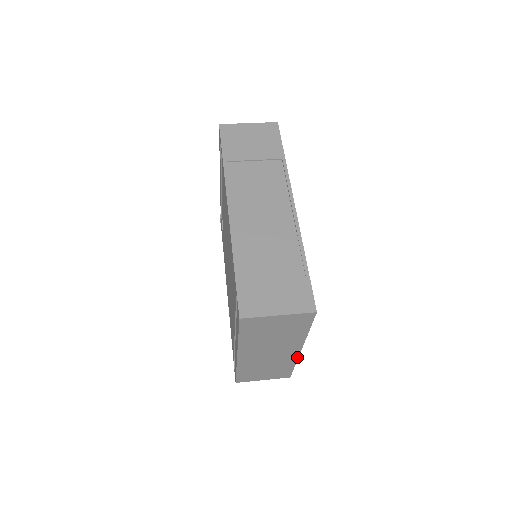
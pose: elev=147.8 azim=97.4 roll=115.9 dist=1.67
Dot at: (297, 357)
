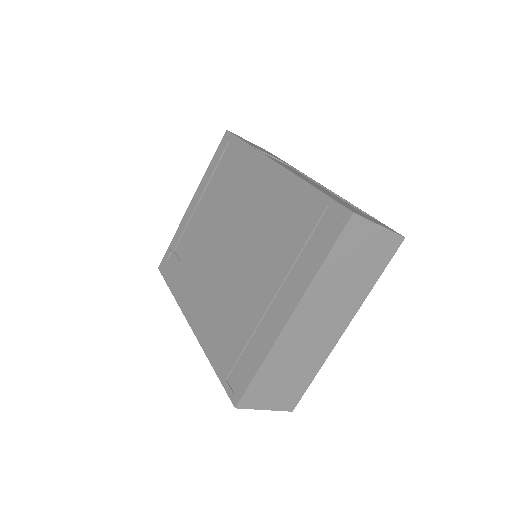
Dot at: (331, 349)
